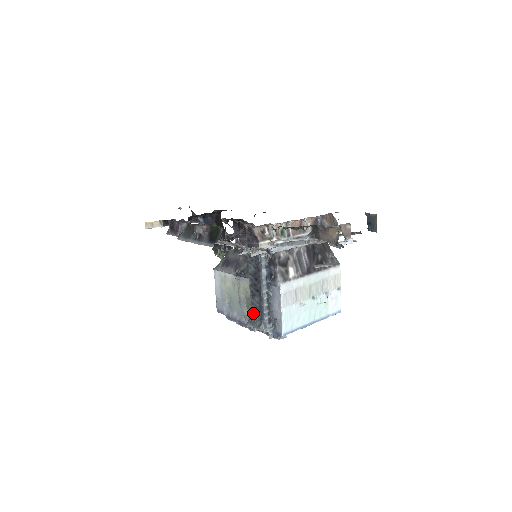
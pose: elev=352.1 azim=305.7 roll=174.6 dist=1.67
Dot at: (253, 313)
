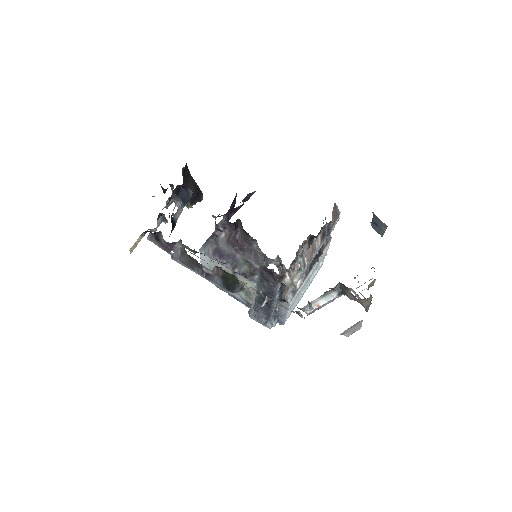
Dot at: (257, 310)
